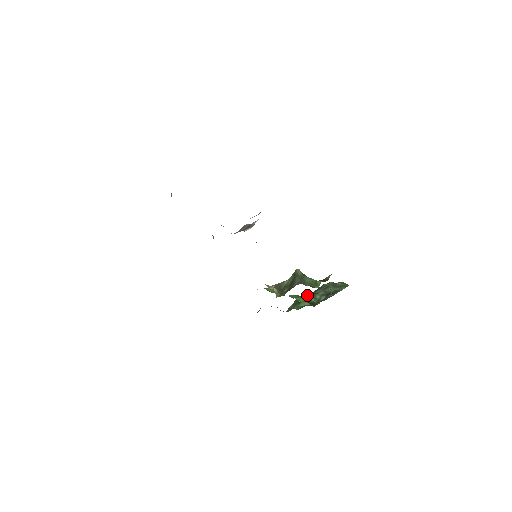
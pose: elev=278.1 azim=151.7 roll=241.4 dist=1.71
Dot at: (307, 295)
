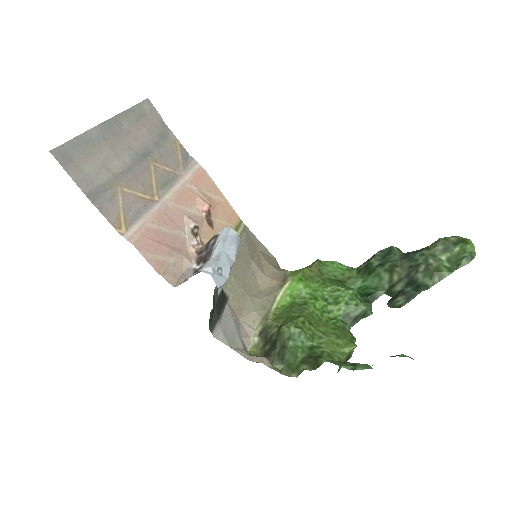
Dot at: (383, 265)
